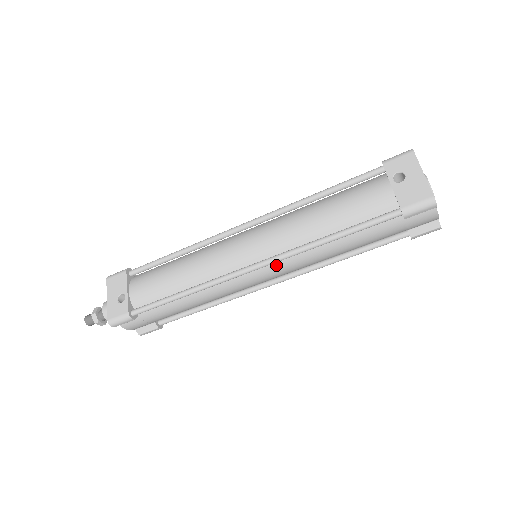
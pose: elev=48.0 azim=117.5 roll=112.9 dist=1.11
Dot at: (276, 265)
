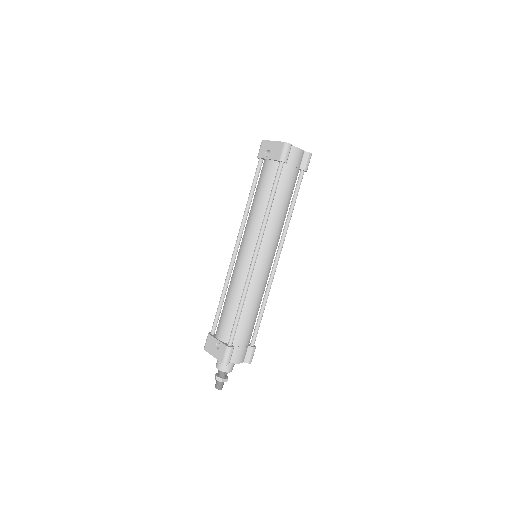
Dot at: (264, 244)
